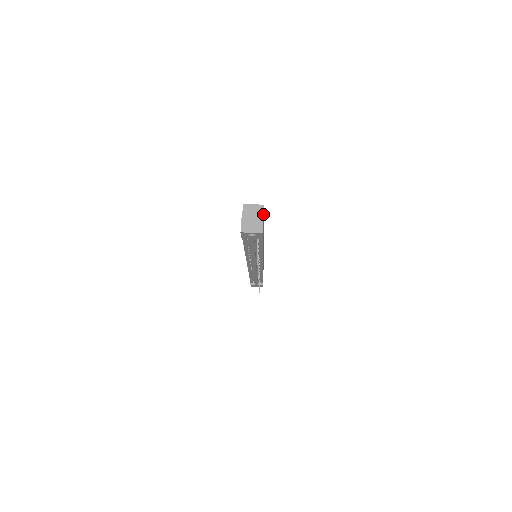
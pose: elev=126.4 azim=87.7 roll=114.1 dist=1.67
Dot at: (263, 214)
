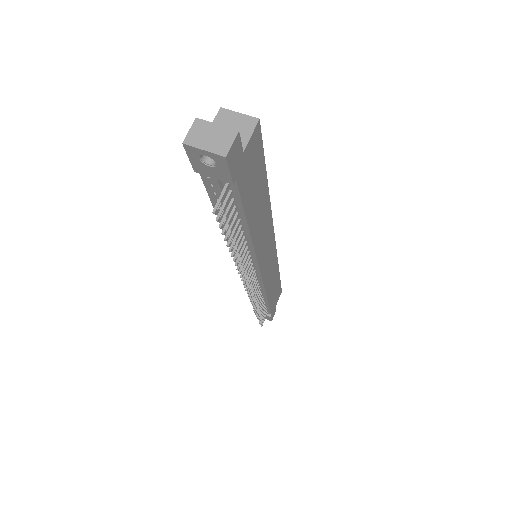
Dot at: (253, 138)
